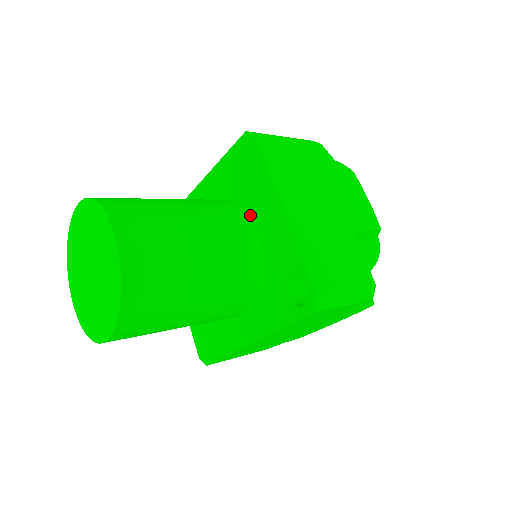
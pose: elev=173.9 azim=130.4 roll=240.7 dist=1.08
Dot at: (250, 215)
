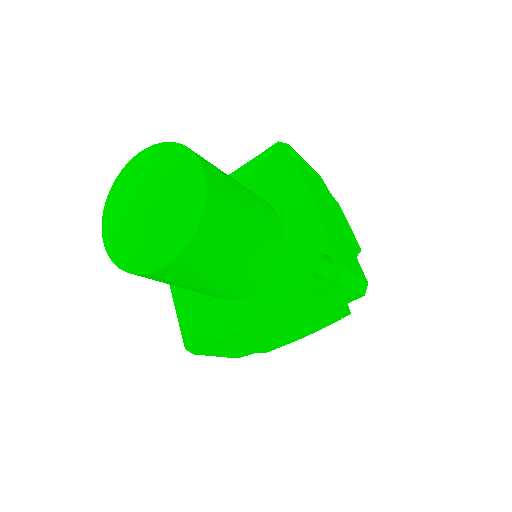
Dot at: (274, 207)
